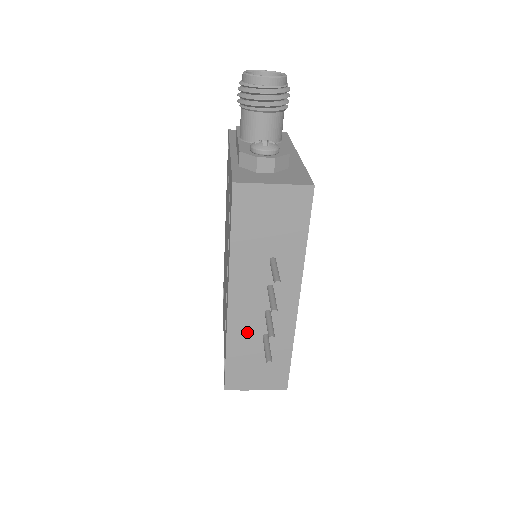
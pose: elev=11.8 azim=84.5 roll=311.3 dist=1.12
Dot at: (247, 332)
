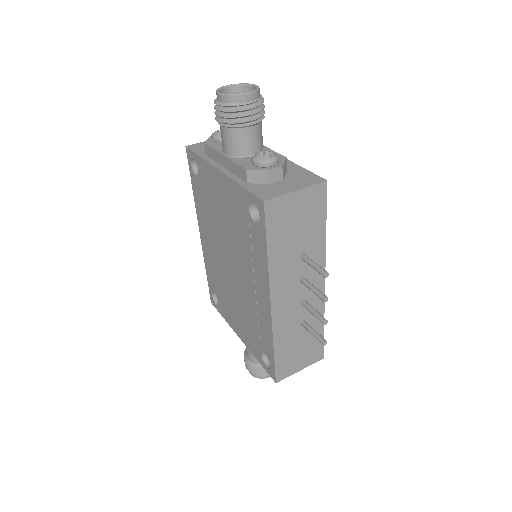
Dot at: (288, 326)
